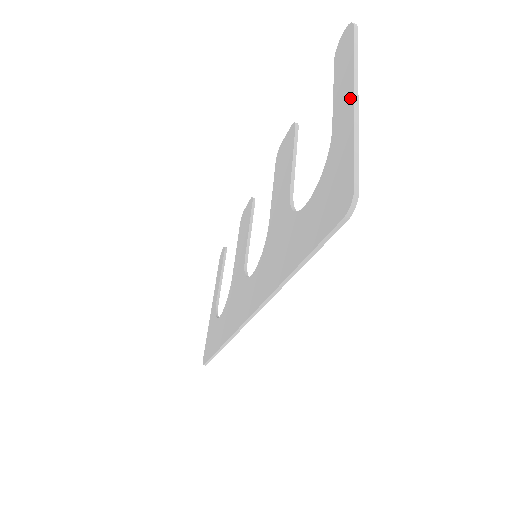
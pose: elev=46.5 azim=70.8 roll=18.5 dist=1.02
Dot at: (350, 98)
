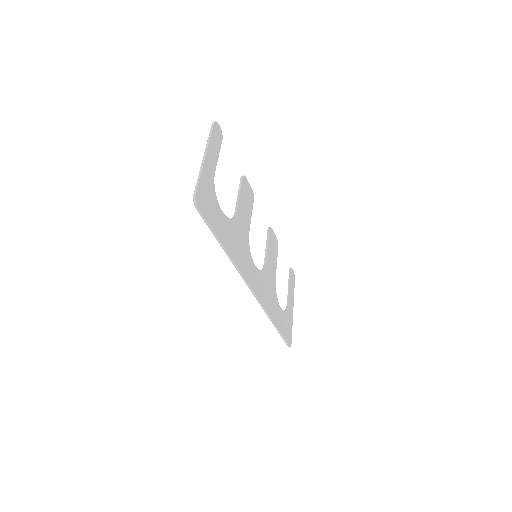
Dot at: (205, 157)
